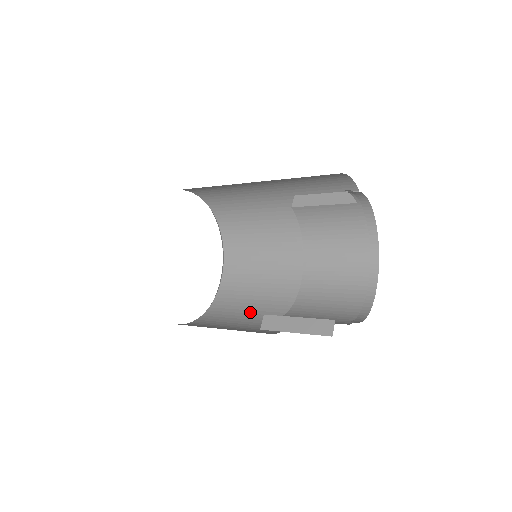
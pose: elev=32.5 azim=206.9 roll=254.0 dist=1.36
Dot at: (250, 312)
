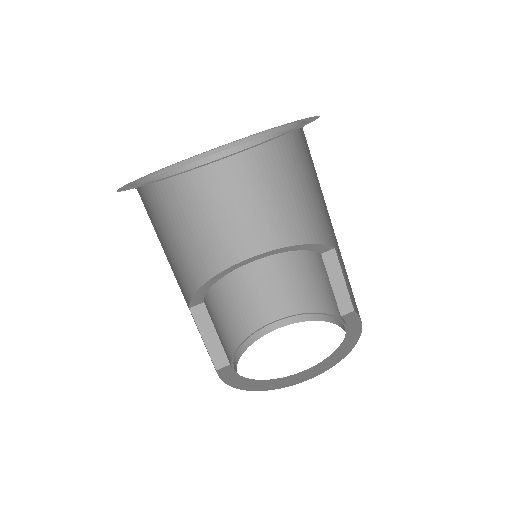
Dot at: (200, 224)
